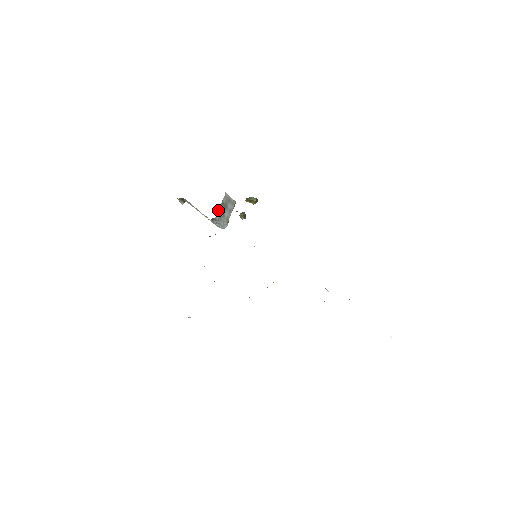
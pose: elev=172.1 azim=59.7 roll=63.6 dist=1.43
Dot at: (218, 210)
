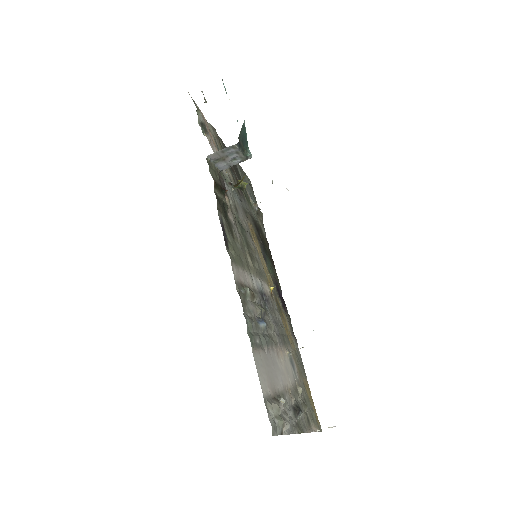
Dot at: (217, 167)
